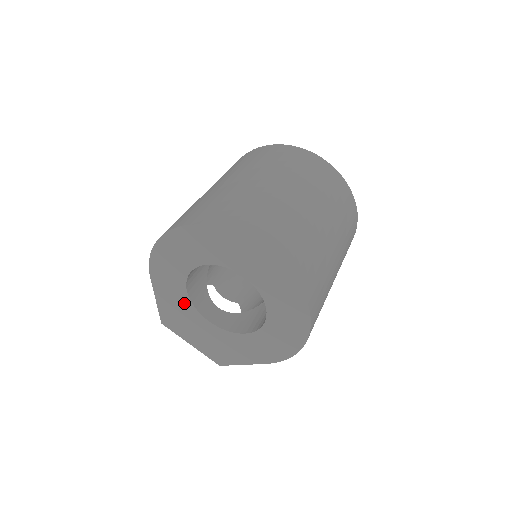
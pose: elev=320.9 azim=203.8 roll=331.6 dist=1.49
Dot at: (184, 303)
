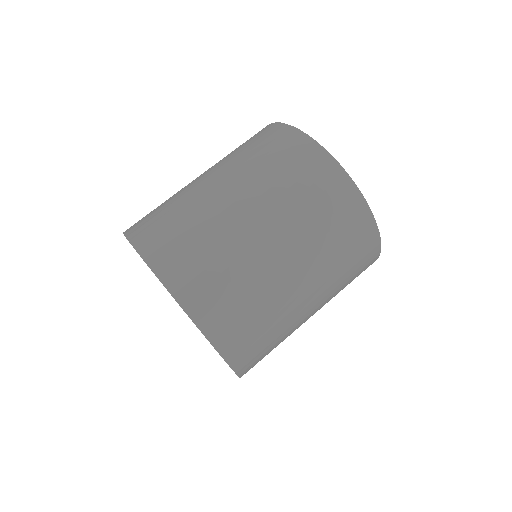
Dot at: occluded
